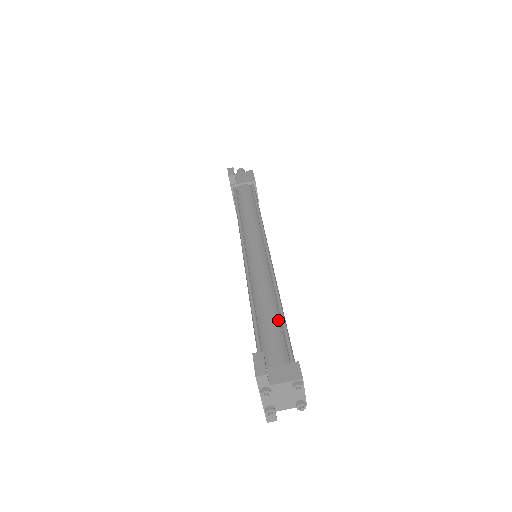
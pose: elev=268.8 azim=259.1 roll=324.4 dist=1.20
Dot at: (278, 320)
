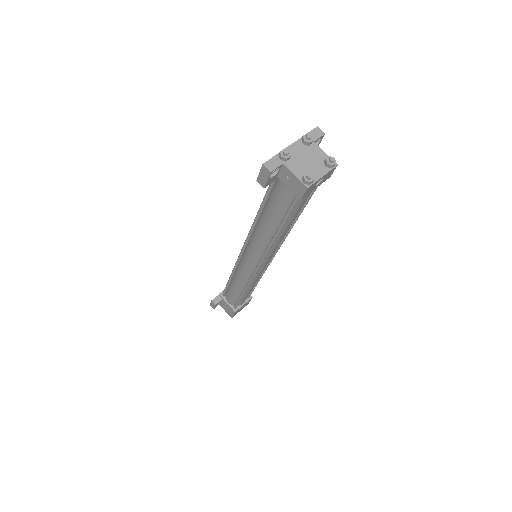
Dot at: occluded
